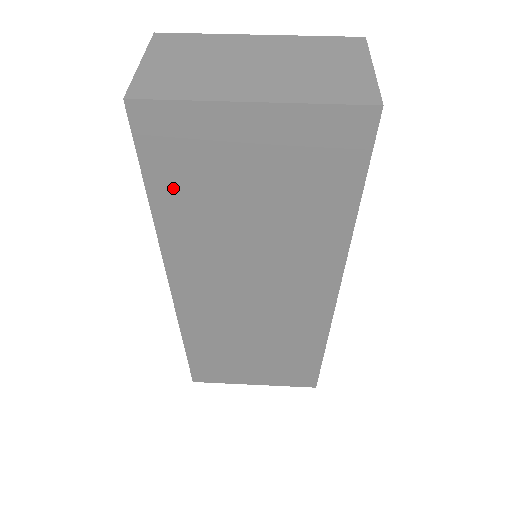
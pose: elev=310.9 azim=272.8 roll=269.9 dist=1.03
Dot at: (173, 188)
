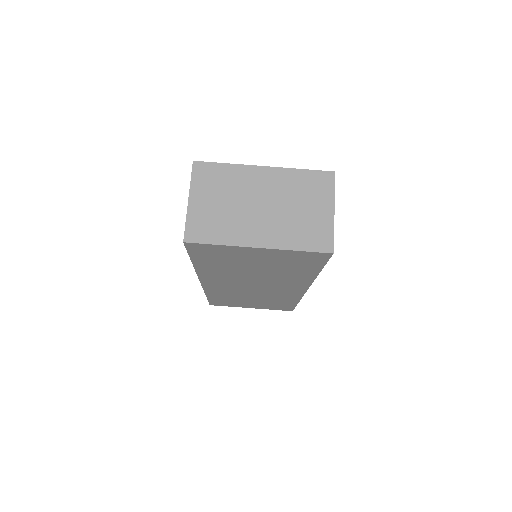
Dot at: (208, 261)
